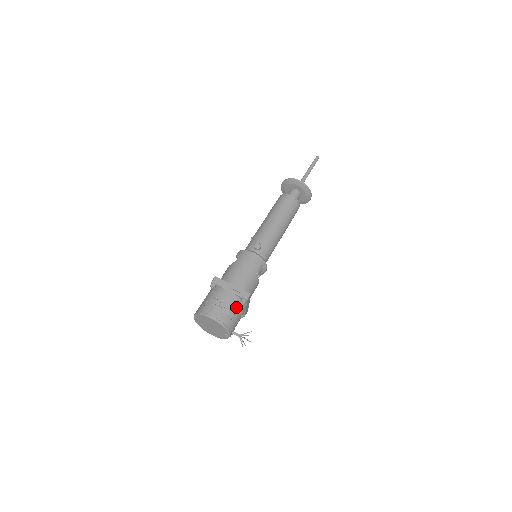
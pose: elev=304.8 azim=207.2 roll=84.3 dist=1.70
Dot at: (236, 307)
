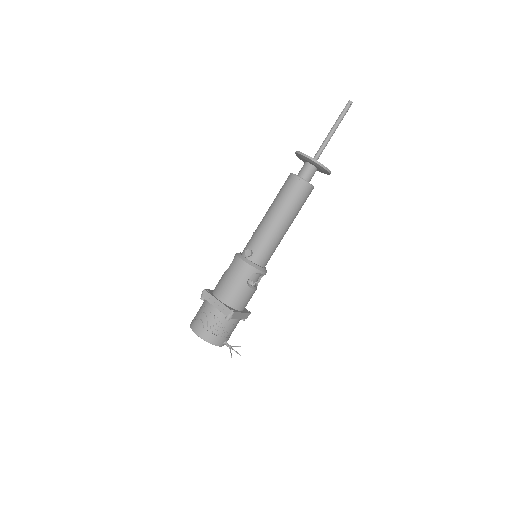
Dot at: (222, 323)
